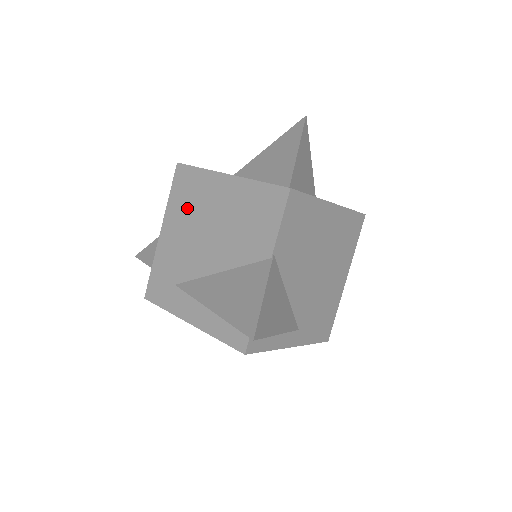
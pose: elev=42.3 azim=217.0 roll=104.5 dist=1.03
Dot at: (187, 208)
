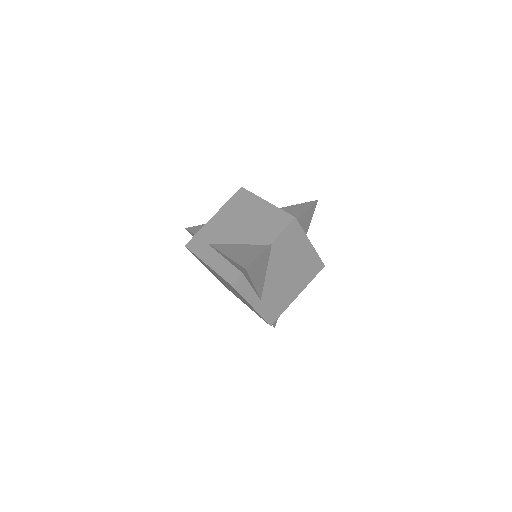
Dot at: (236, 209)
